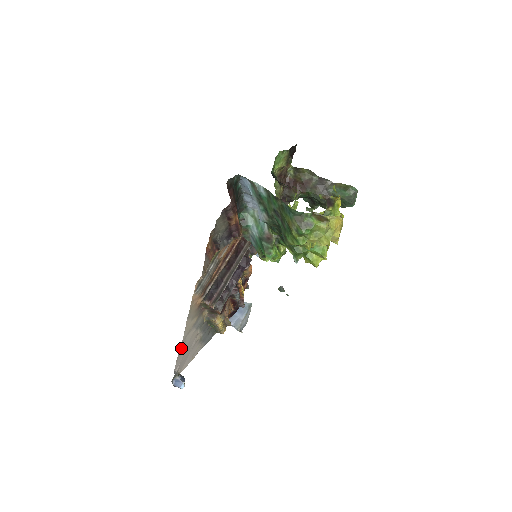
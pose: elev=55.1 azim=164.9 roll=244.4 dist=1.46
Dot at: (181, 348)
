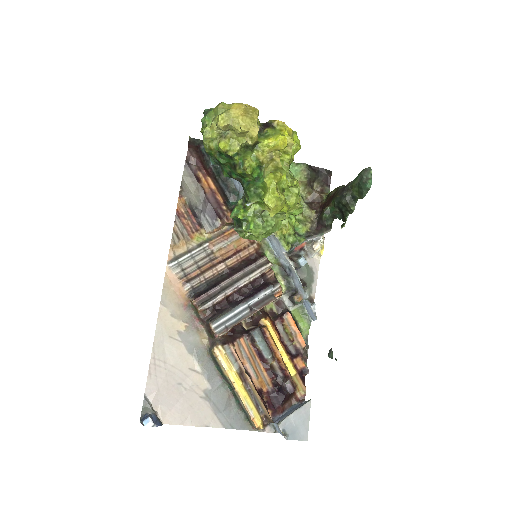
Dot at: (156, 355)
